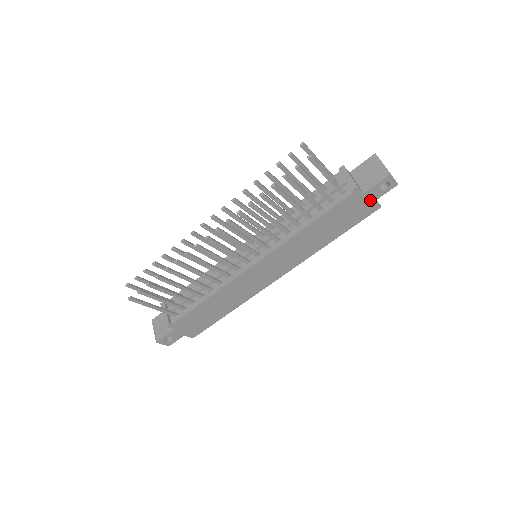
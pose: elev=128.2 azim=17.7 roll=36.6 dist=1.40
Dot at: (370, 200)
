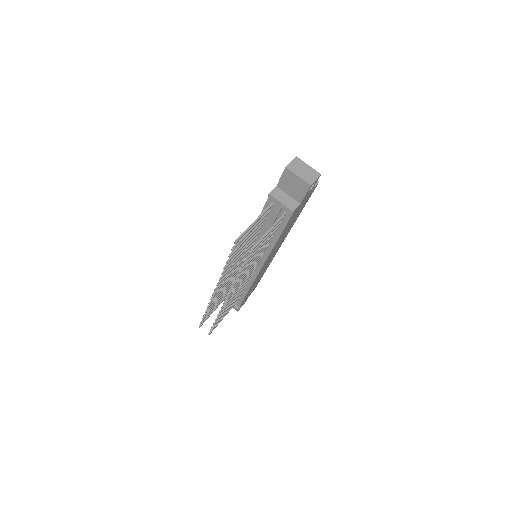
Dot at: (308, 195)
